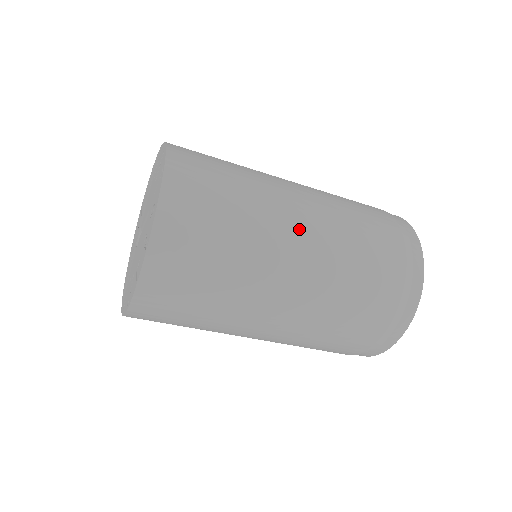
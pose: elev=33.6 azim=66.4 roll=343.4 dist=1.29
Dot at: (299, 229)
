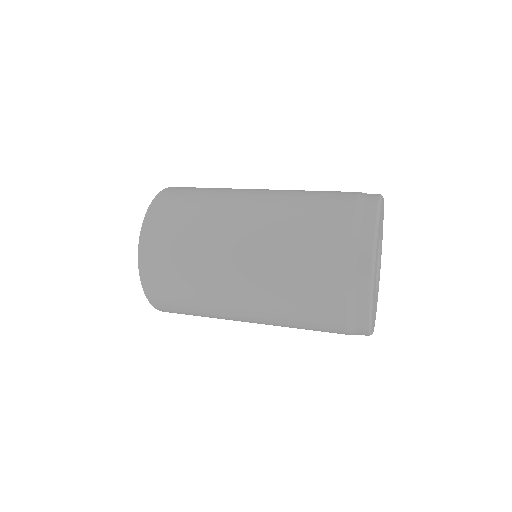
Dot at: (243, 313)
